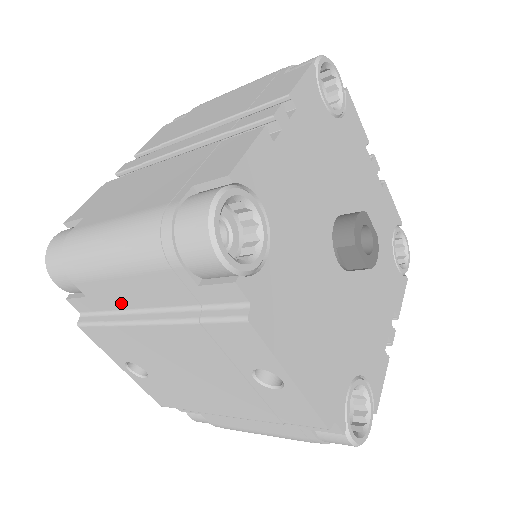
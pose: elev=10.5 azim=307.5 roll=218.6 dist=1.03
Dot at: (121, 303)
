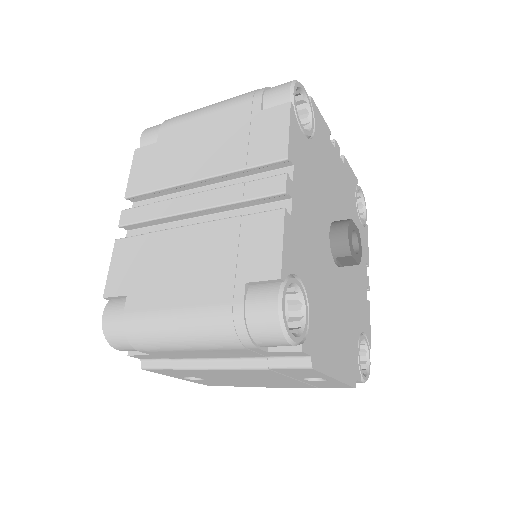
Dot at: (188, 357)
